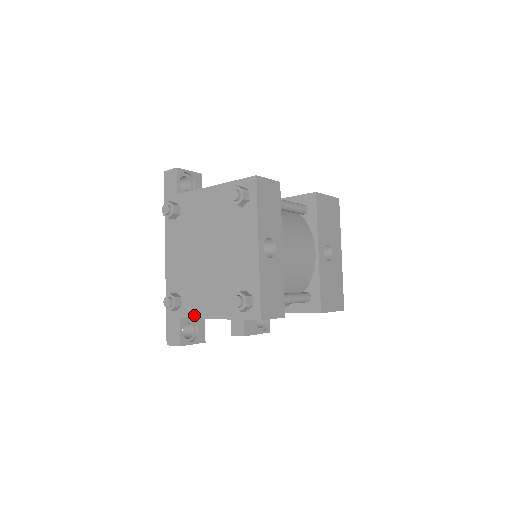
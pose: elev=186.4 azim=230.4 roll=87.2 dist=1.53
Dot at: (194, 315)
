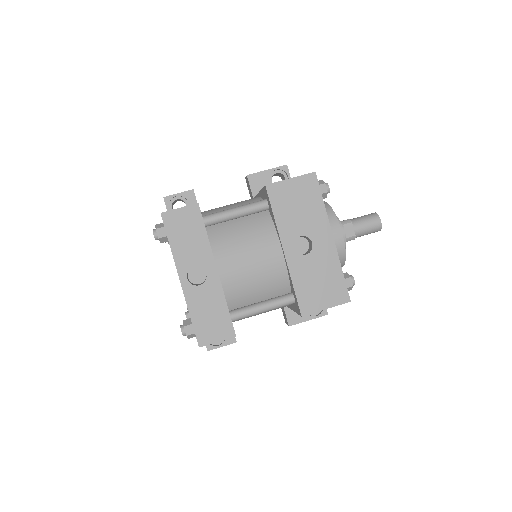
Dot at: occluded
